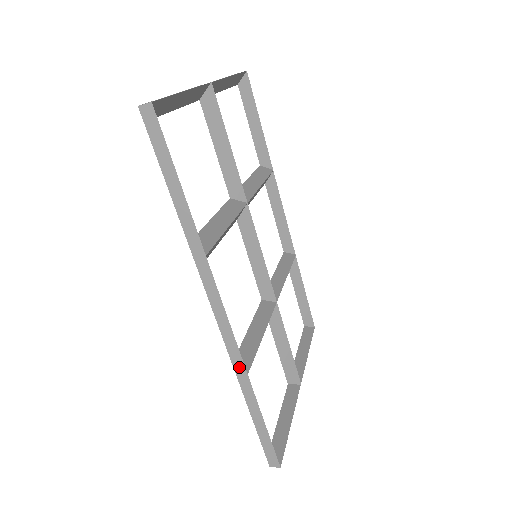
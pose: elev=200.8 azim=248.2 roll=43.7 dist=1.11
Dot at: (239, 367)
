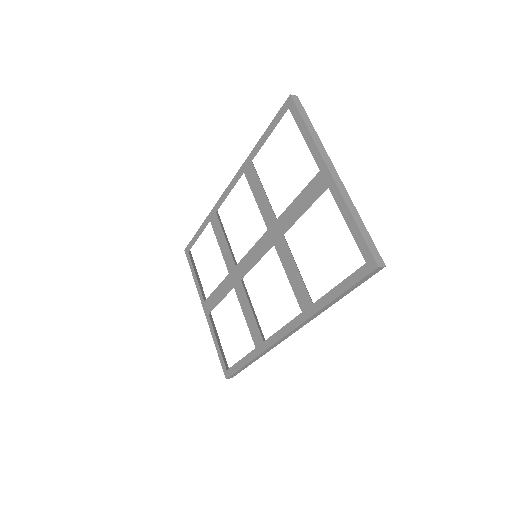
Dot at: (269, 350)
